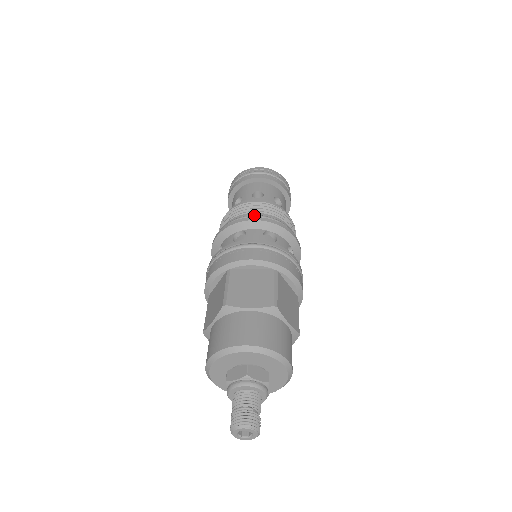
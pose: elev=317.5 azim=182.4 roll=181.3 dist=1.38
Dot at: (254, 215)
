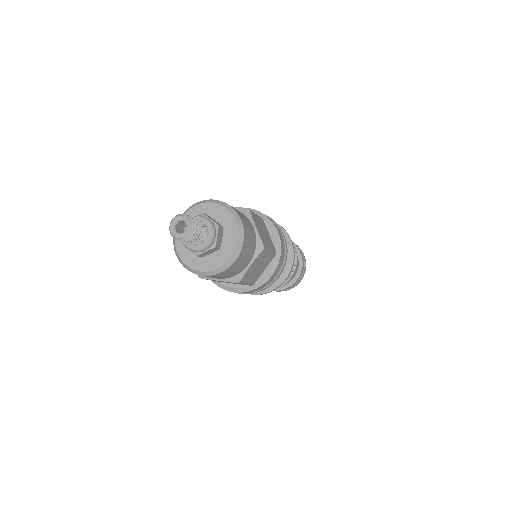
Dot at: occluded
